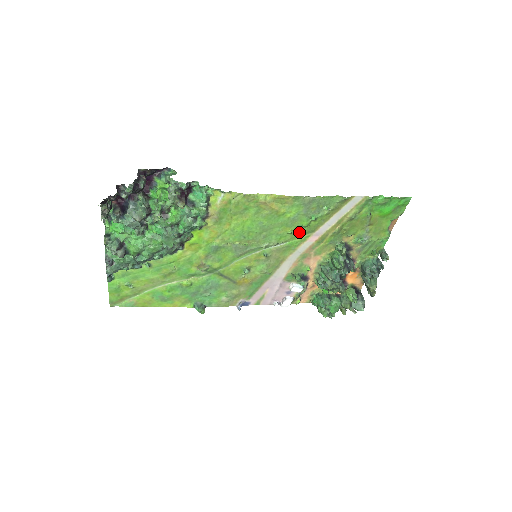
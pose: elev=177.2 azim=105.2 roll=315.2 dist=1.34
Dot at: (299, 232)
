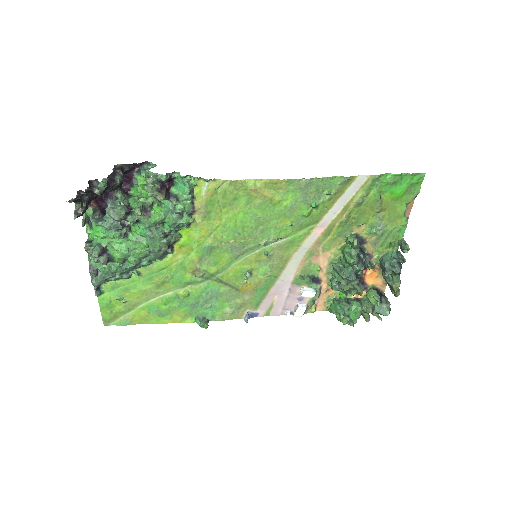
Dot at: (300, 224)
